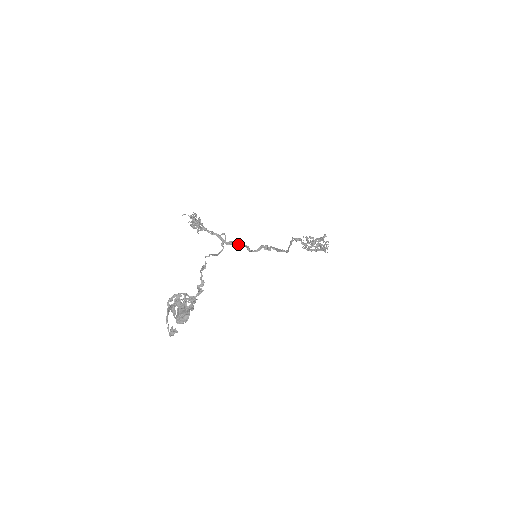
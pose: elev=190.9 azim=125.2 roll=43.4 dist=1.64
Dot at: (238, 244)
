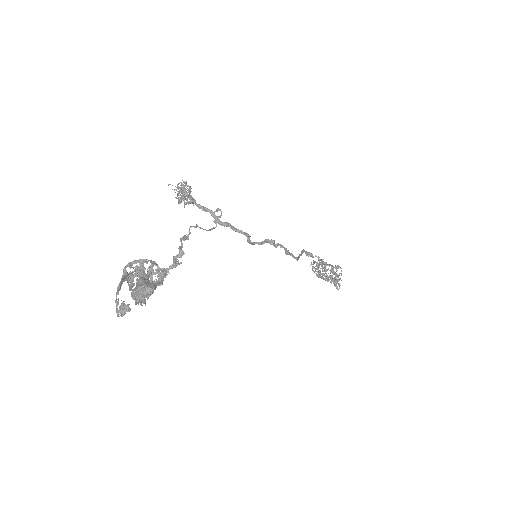
Dot at: (236, 229)
